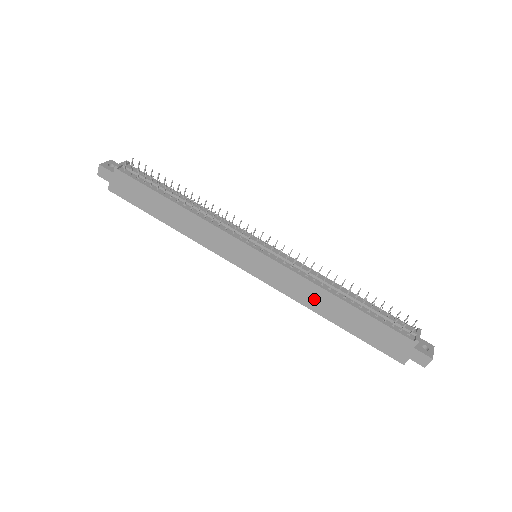
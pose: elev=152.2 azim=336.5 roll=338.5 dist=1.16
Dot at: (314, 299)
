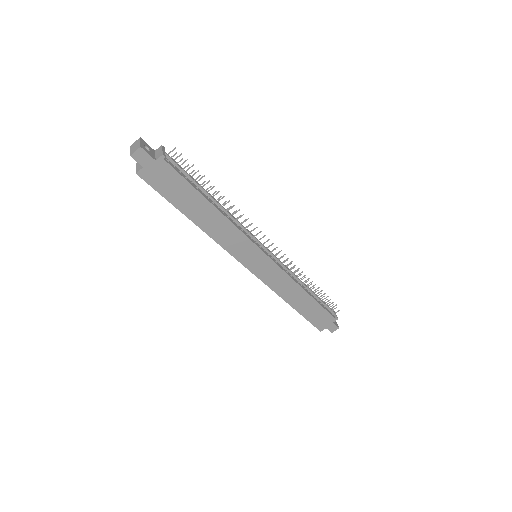
Dot at: (289, 292)
